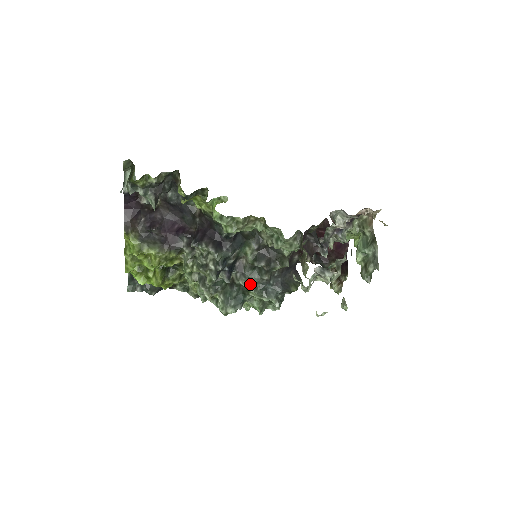
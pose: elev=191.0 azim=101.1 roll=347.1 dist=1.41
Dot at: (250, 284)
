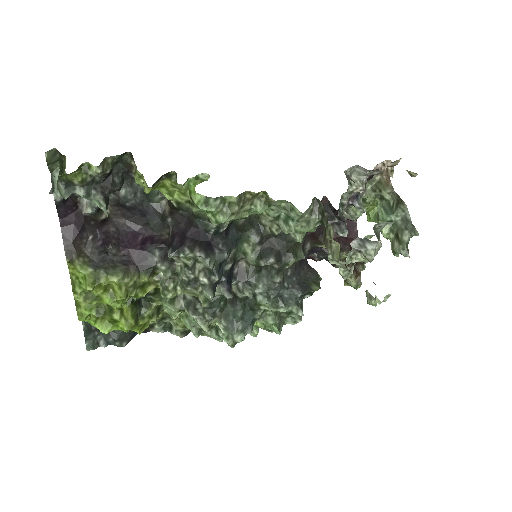
Dot at: (259, 293)
